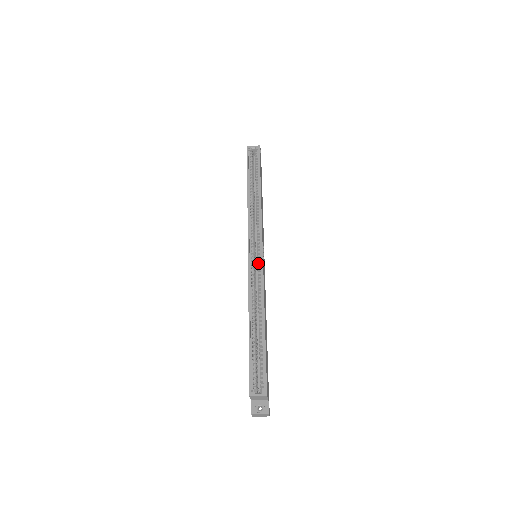
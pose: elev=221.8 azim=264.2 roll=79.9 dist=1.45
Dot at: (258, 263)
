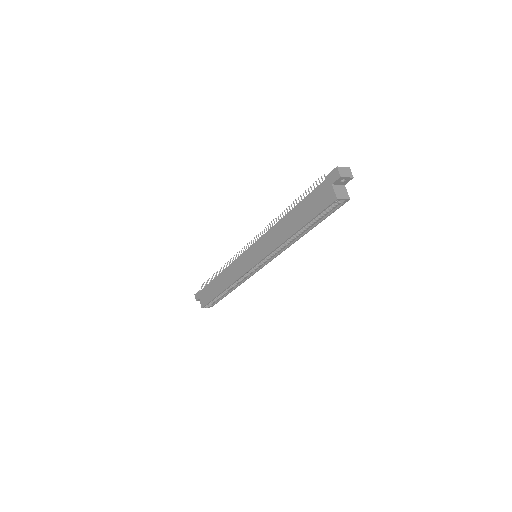
Dot at: (254, 269)
